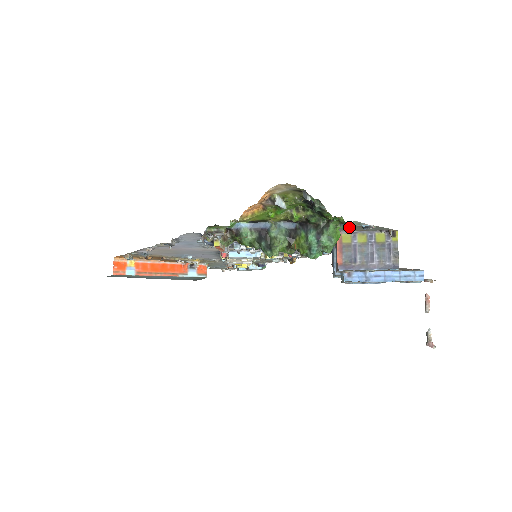
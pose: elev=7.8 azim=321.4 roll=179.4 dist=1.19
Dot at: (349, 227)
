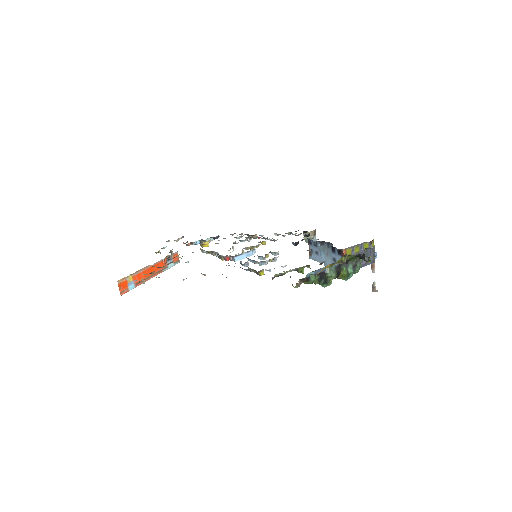
Dot at: occluded
